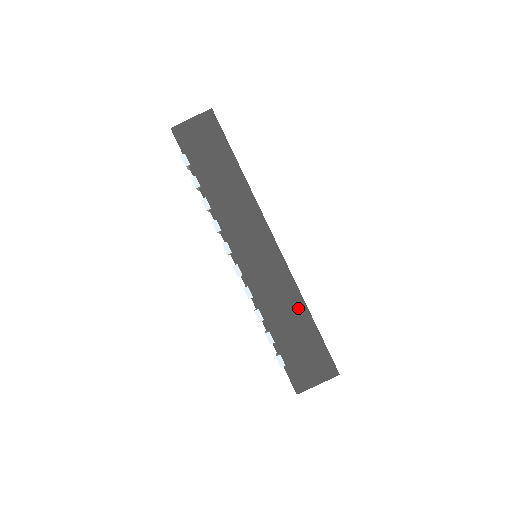
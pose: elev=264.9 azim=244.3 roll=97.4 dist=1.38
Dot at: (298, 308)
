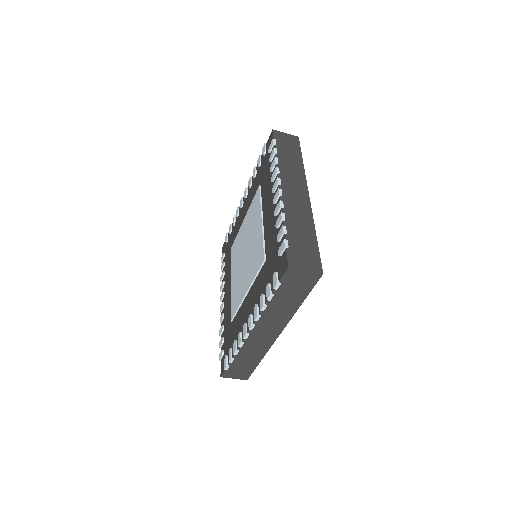
Dot at: (257, 358)
